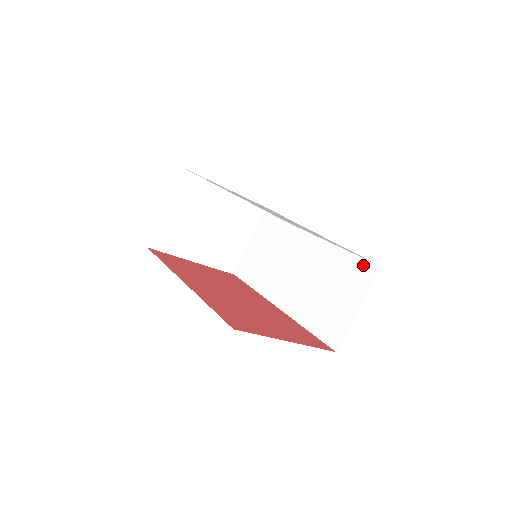
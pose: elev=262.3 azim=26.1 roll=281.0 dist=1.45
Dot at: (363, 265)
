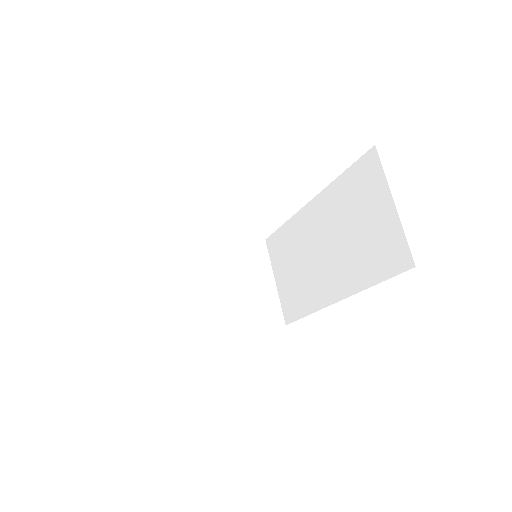
Dot at: (361, 166)
